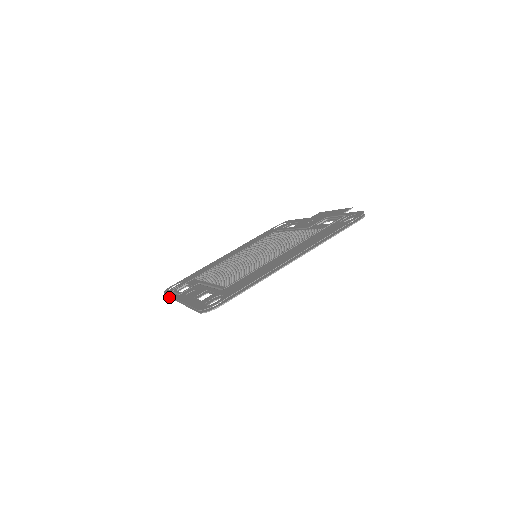
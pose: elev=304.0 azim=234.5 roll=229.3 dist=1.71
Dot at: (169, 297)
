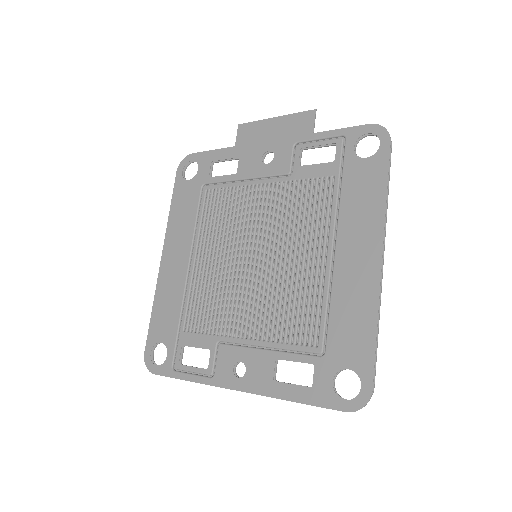
Dot at: occluded
